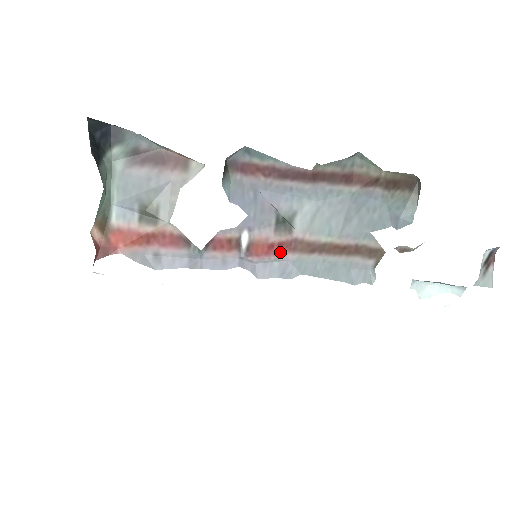
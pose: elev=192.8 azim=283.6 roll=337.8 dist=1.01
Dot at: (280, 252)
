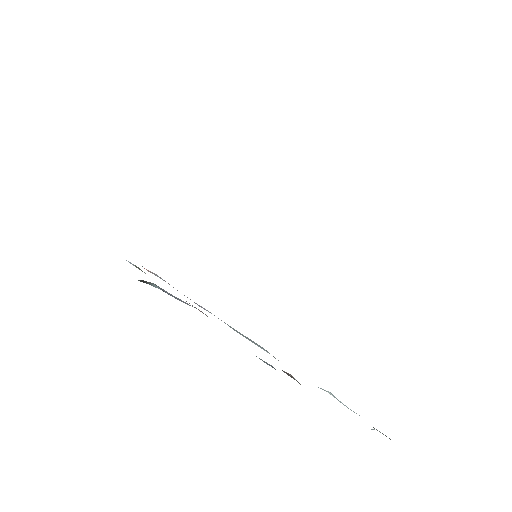
Dot at: occluded
